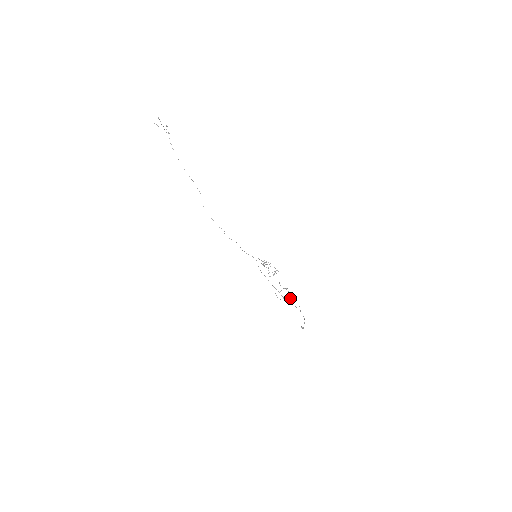
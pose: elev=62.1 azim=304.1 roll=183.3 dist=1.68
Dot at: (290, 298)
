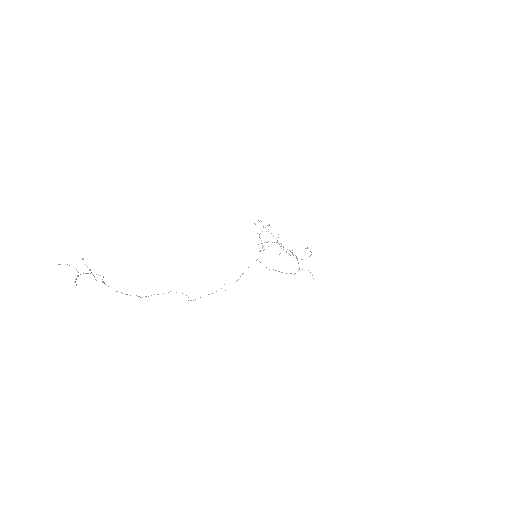
Dot at: occluded
